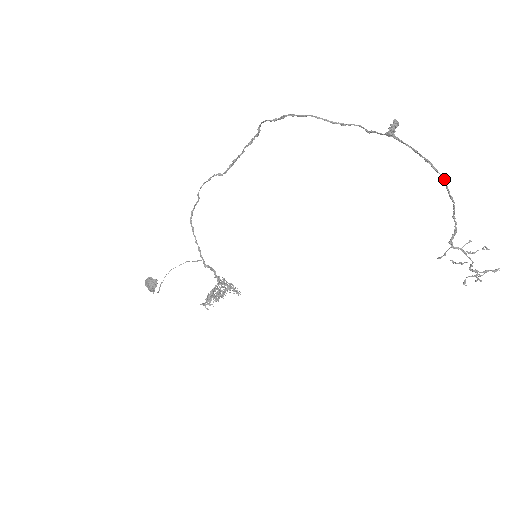
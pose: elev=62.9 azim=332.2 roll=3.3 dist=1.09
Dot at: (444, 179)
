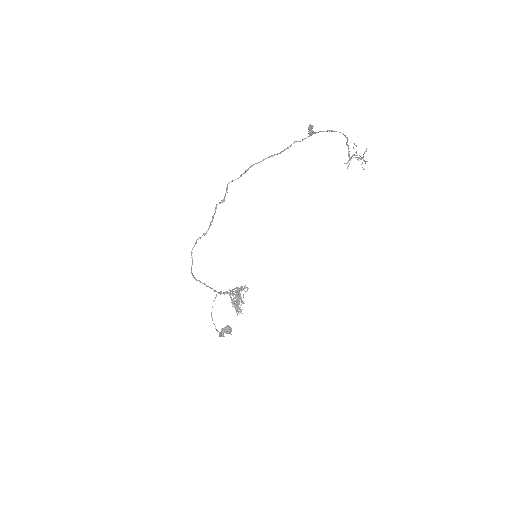
Dot at: occluded
